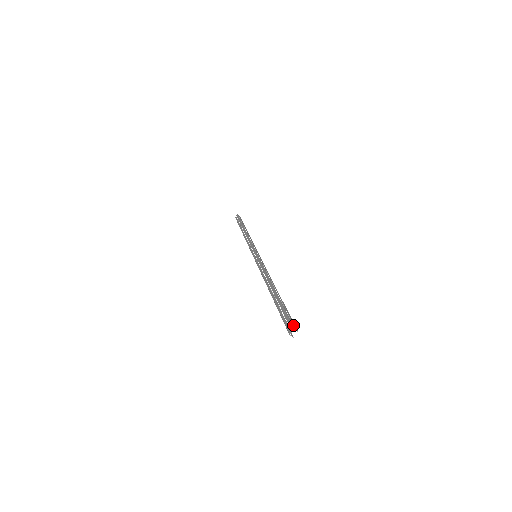
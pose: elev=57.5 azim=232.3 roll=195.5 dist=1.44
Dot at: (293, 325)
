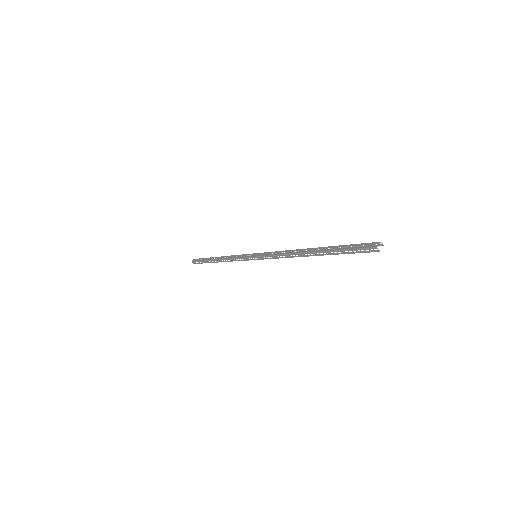
Dot at: (373, 244)
